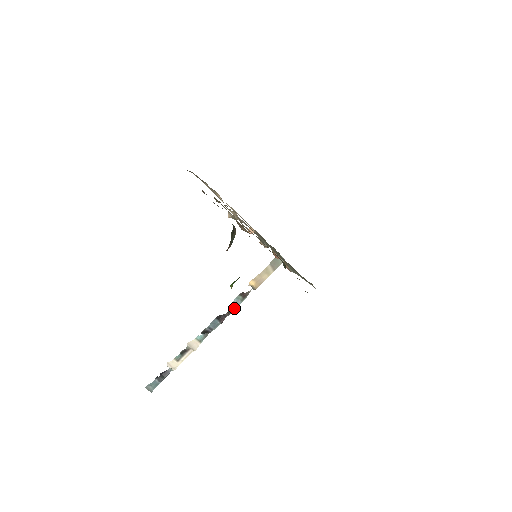
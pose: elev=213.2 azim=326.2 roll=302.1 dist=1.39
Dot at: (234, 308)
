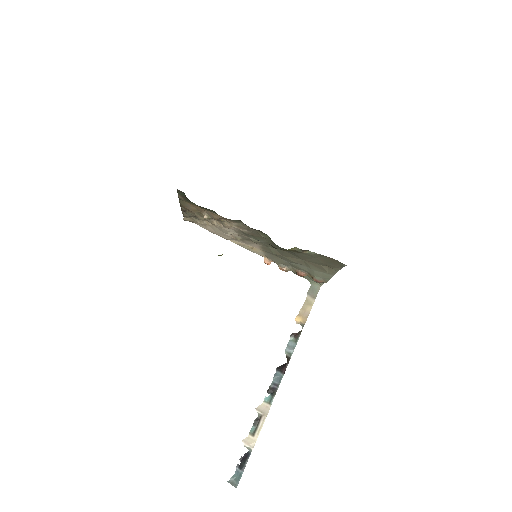
Dot at: (291, 353)
